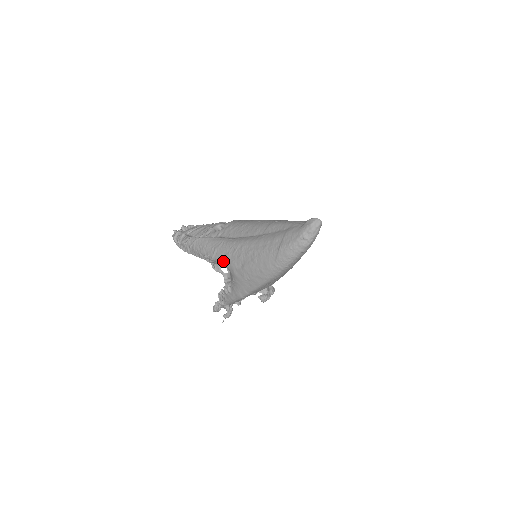
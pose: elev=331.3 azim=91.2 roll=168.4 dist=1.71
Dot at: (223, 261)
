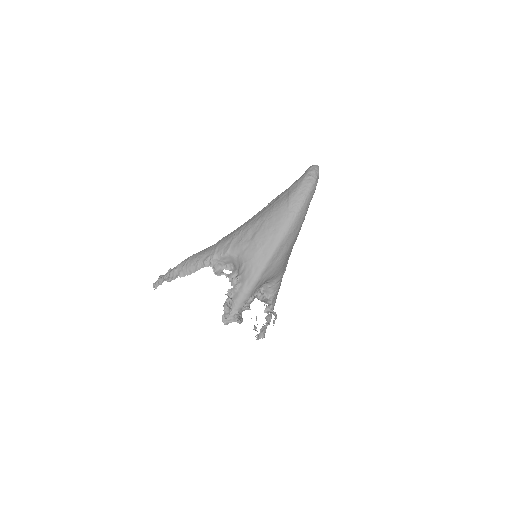
Dot at: (228, 249)
